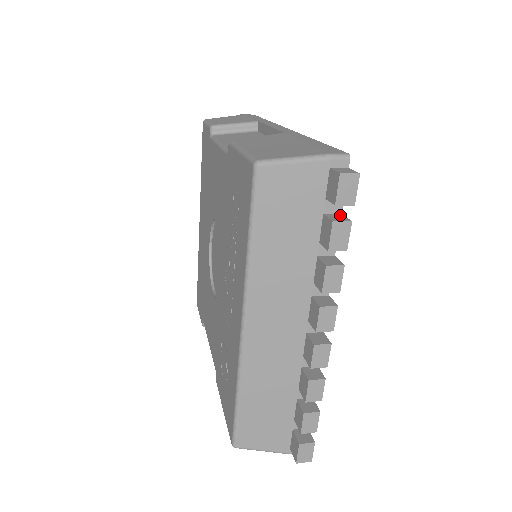
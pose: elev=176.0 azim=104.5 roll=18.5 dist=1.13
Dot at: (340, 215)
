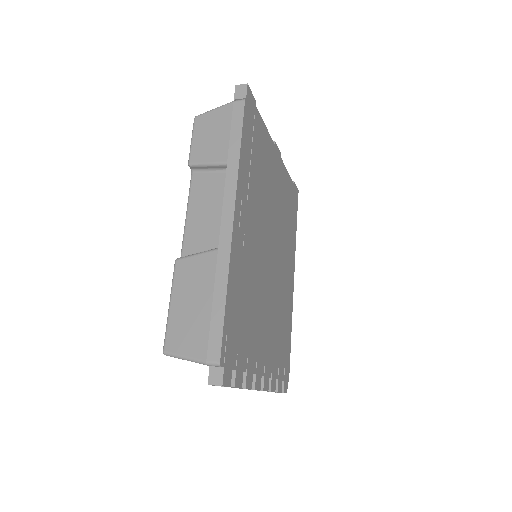
Dot at: (233, 373)
